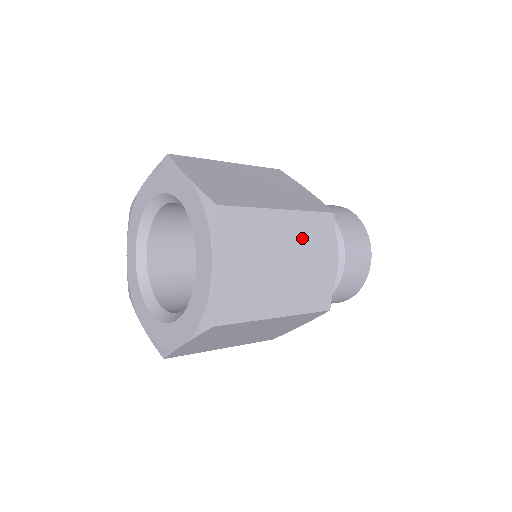
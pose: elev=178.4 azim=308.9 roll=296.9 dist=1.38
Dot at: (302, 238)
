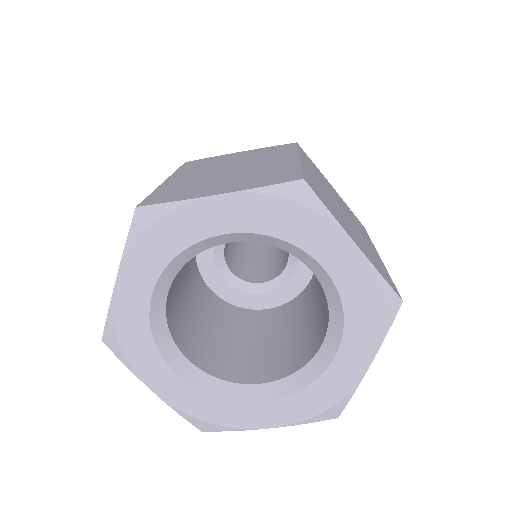
Dot at: occluded
